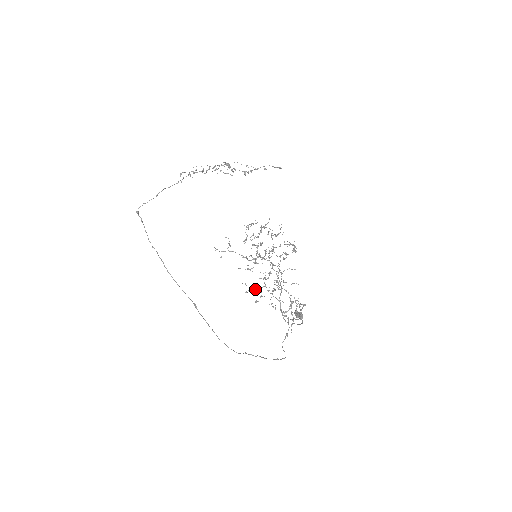
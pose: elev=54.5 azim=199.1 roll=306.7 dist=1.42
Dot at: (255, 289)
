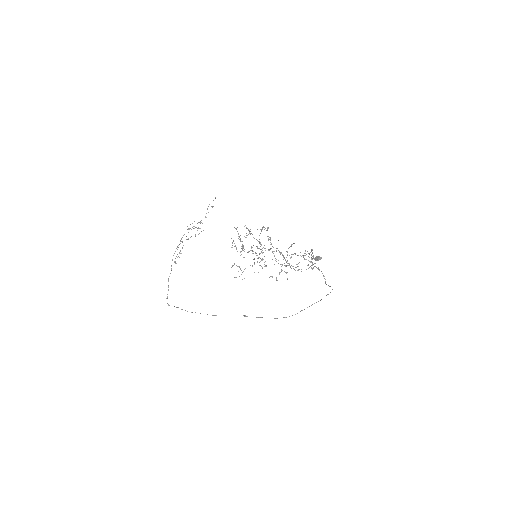
Dot at: (279, 273)
